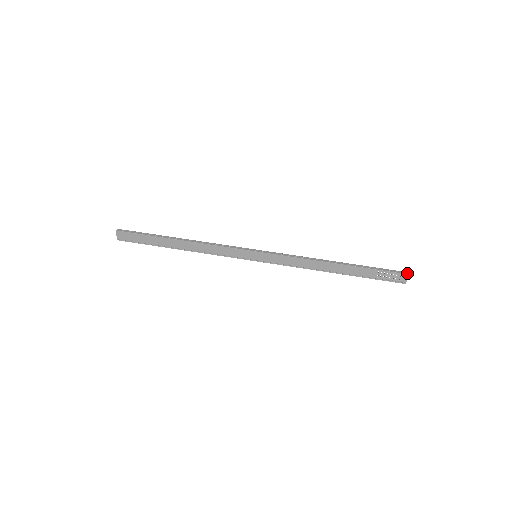
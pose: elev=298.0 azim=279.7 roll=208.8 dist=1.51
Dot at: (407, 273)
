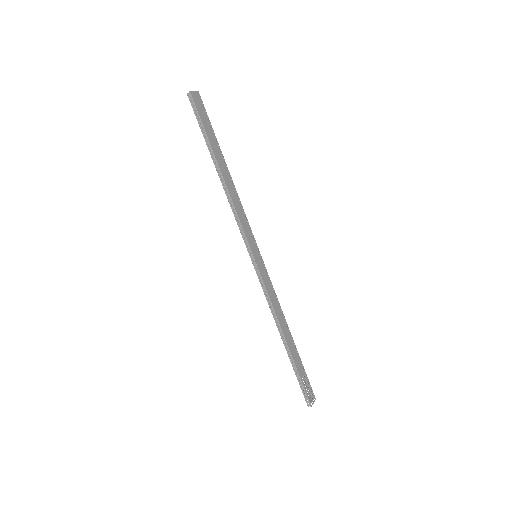
Dot at: (308, 406)
